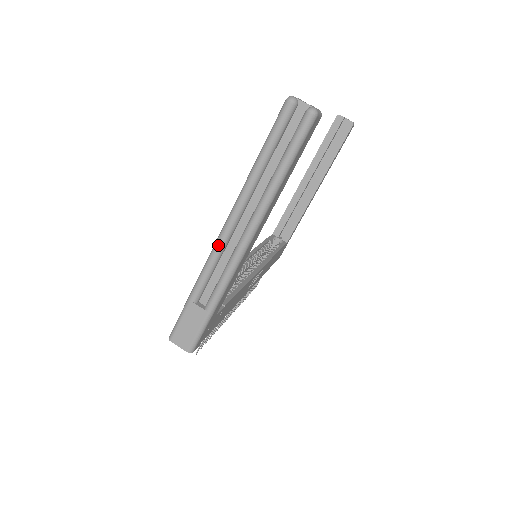
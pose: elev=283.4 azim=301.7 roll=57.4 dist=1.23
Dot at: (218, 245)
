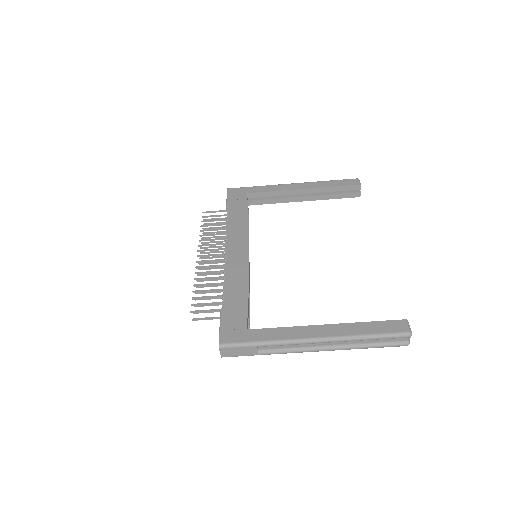
Dot at: (305, 343)
